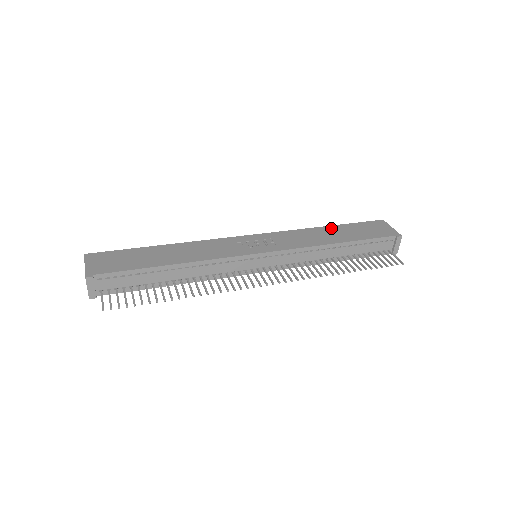
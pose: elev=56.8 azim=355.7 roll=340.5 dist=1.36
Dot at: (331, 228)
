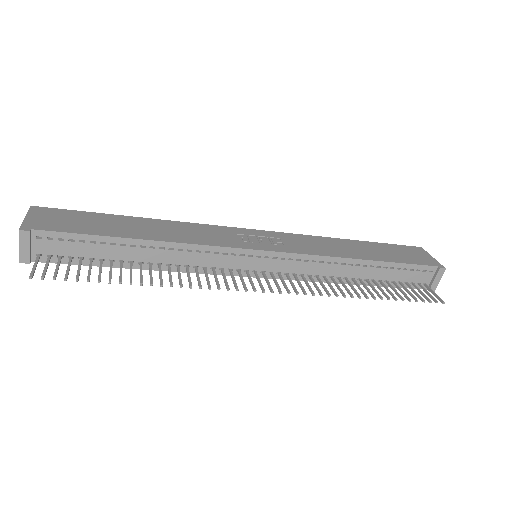
Dot at: (357, 243)
